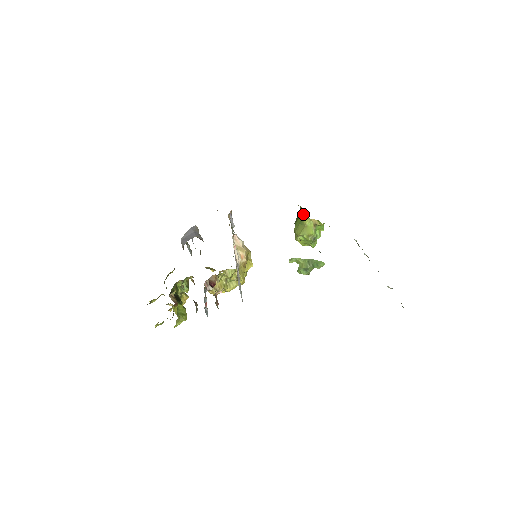
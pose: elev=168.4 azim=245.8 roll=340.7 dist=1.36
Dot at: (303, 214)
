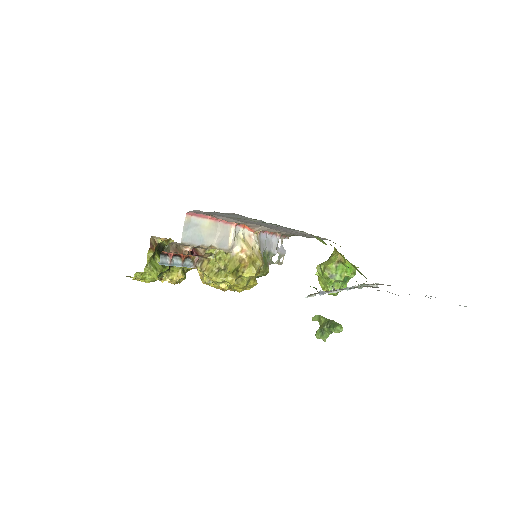
Dot at: occluded
